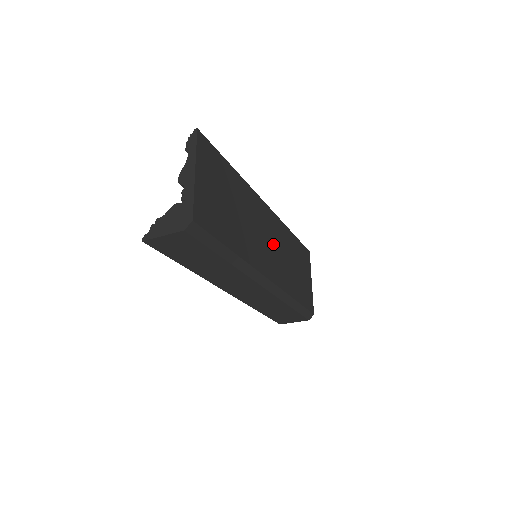
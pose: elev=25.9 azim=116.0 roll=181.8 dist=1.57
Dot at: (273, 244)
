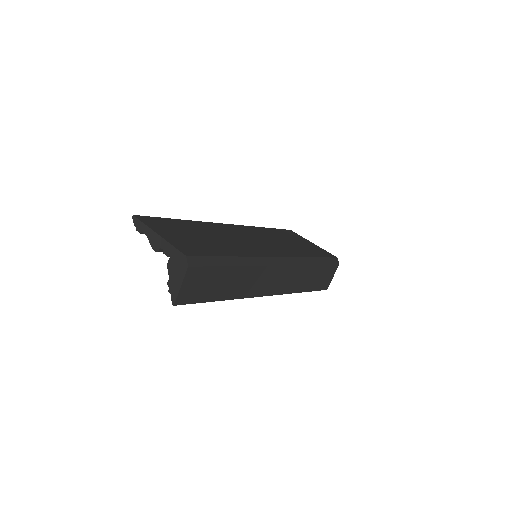
Dot at: (258, 240)
